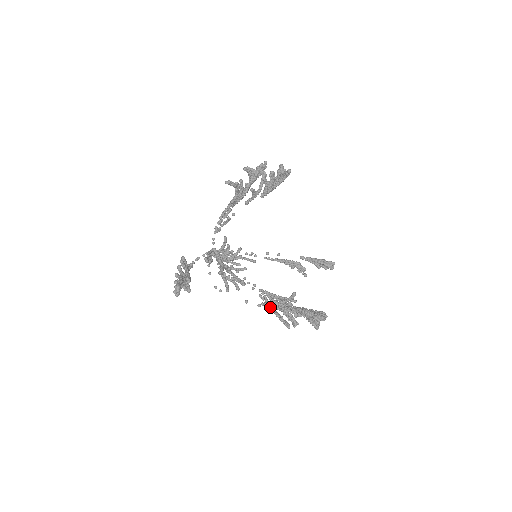
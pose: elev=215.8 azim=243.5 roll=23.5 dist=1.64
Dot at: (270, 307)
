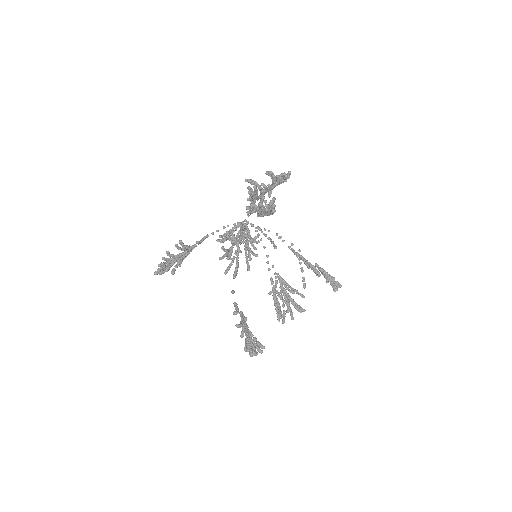
Dot at: (273, 294)
